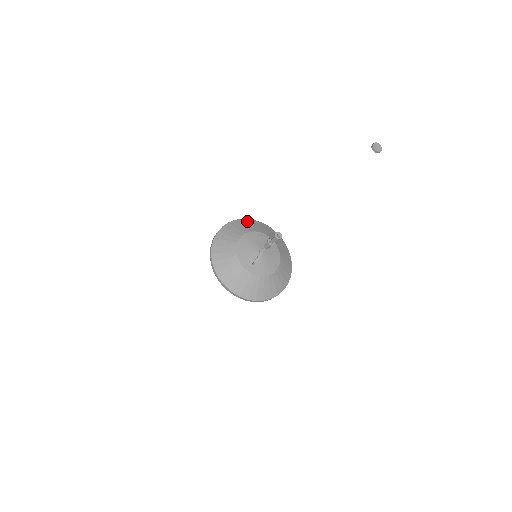
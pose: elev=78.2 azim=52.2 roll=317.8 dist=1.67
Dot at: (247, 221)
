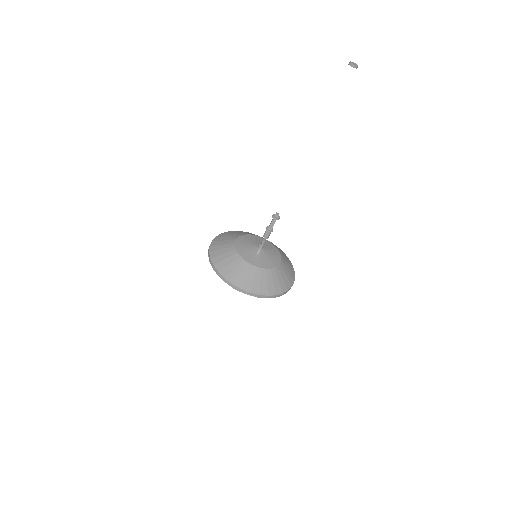
Dot at: (238, 231)
